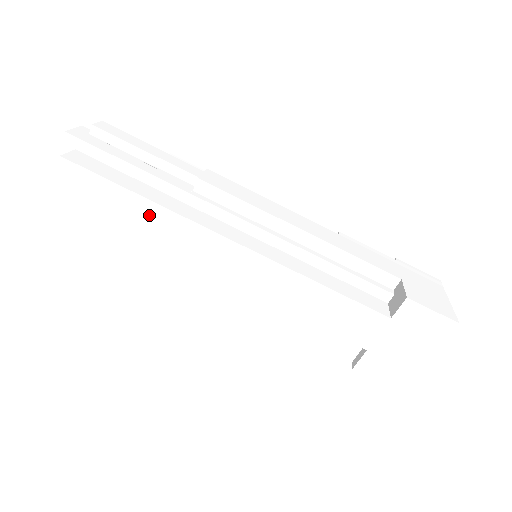
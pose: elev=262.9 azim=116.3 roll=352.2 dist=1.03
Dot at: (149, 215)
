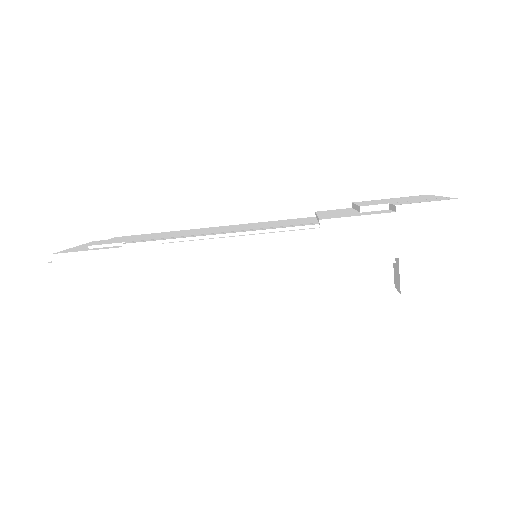
Dot at: occluded
